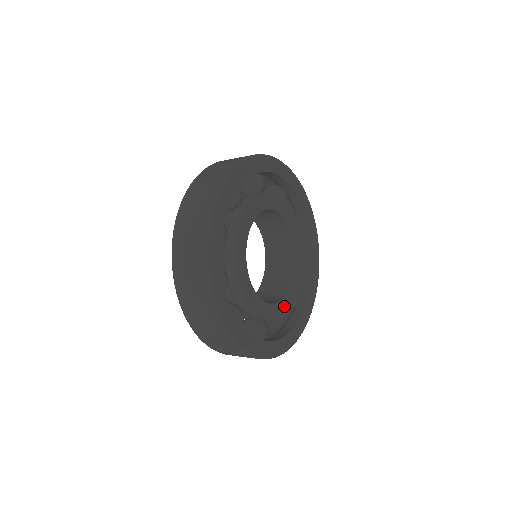
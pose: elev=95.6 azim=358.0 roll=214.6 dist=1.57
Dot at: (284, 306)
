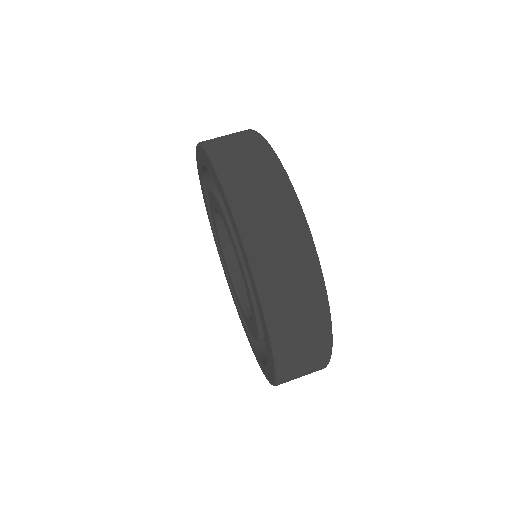
Dot at: occluded
